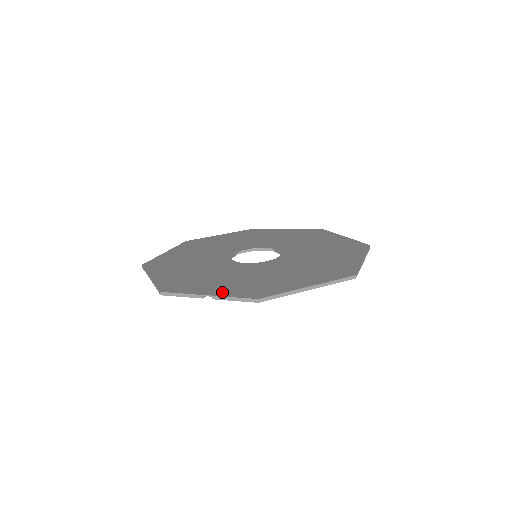
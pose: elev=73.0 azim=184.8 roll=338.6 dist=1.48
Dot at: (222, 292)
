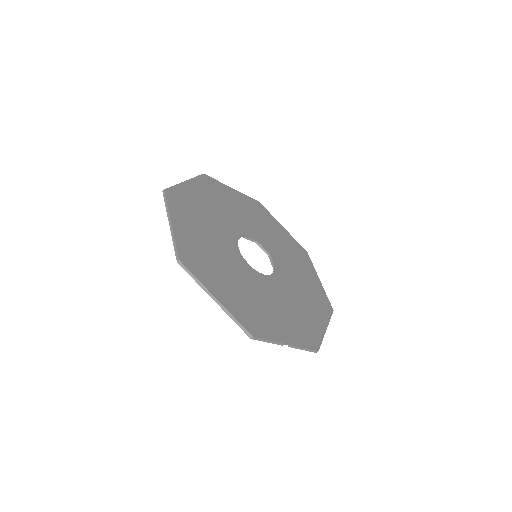
Dot at: (293, 339)
